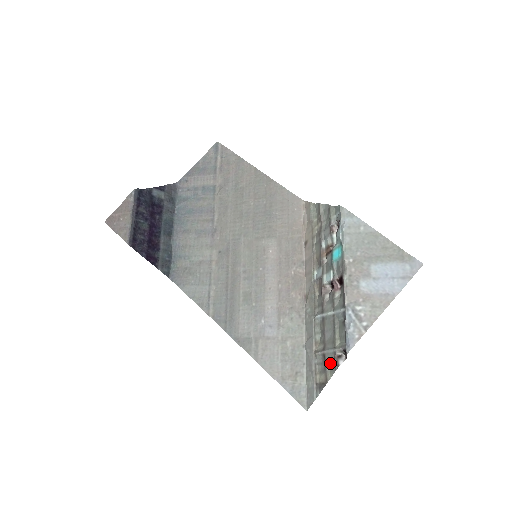
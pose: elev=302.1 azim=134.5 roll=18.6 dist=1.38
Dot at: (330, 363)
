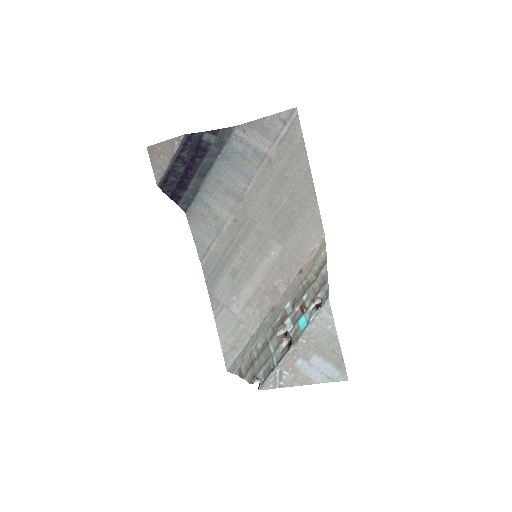
Dot at: (251, 373)
